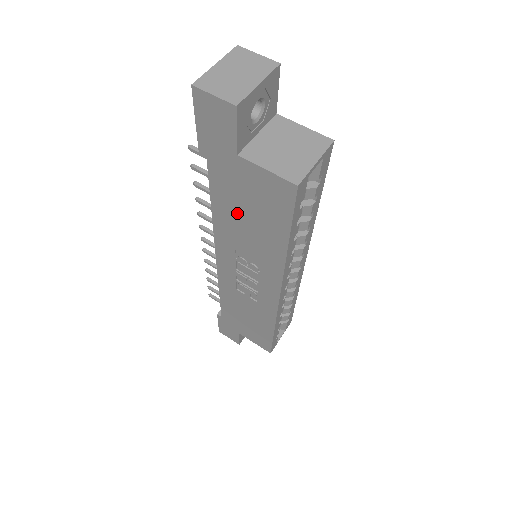
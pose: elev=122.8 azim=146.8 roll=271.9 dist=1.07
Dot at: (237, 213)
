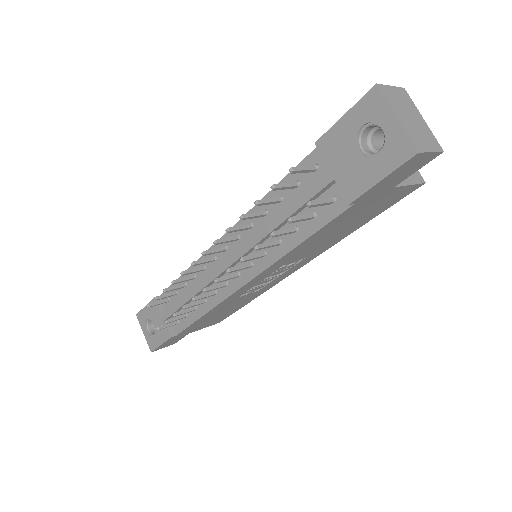
Dot at: (331, 232)
